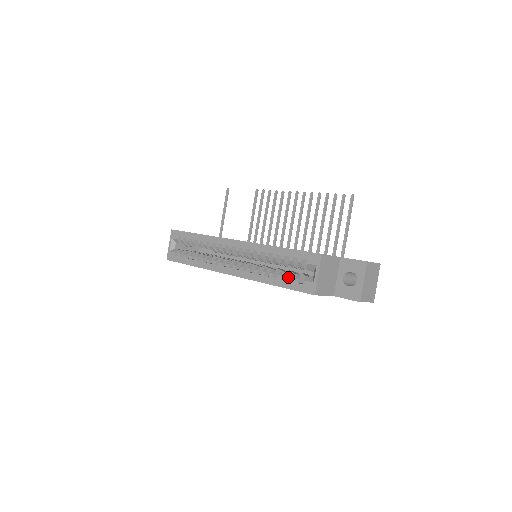
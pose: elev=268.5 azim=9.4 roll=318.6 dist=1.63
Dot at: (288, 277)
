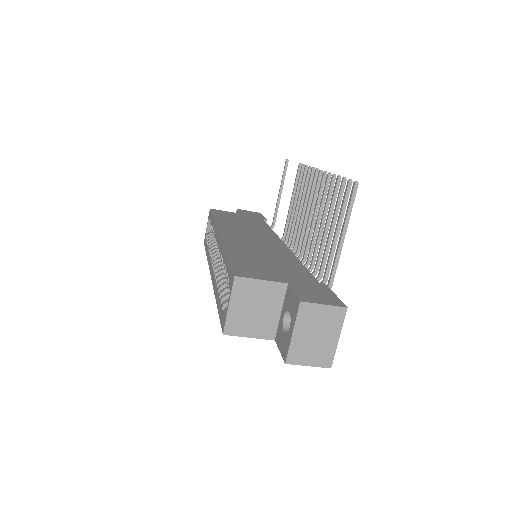
Dot at: (221, 298)
